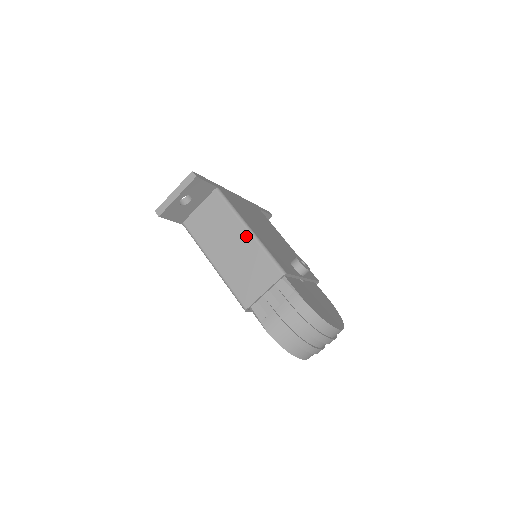
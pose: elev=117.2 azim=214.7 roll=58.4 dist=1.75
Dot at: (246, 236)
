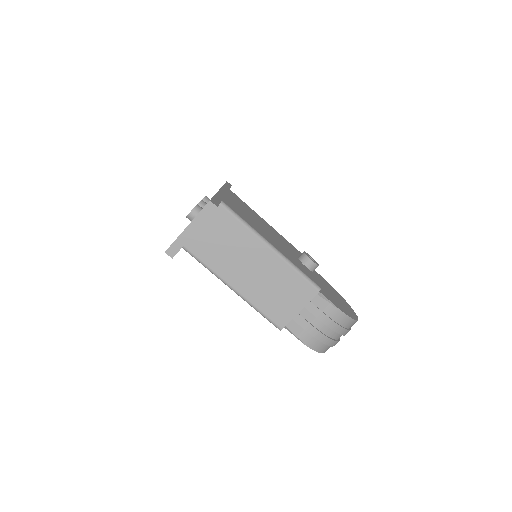
Dot at: (270, 255)
